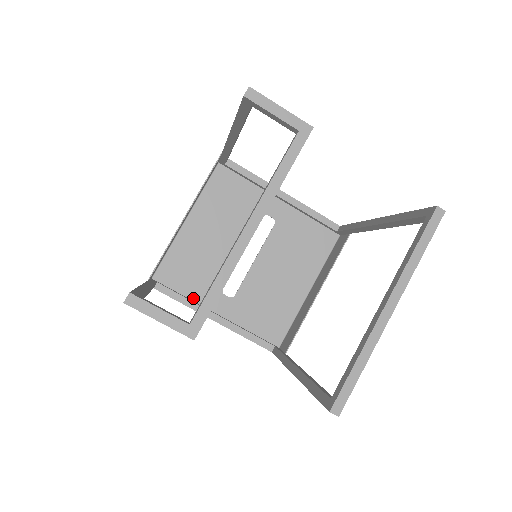
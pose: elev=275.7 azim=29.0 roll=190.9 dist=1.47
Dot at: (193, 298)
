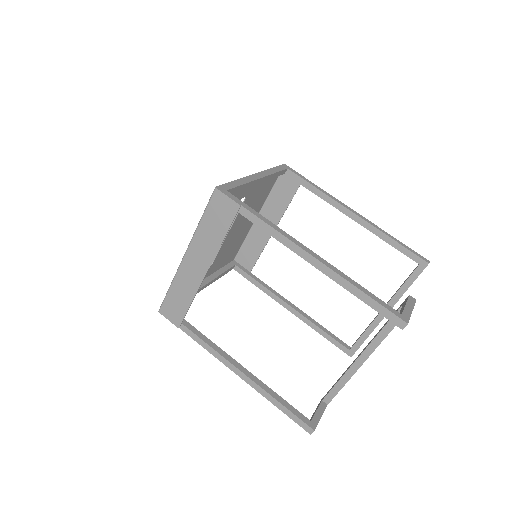
Dot at: occluded
